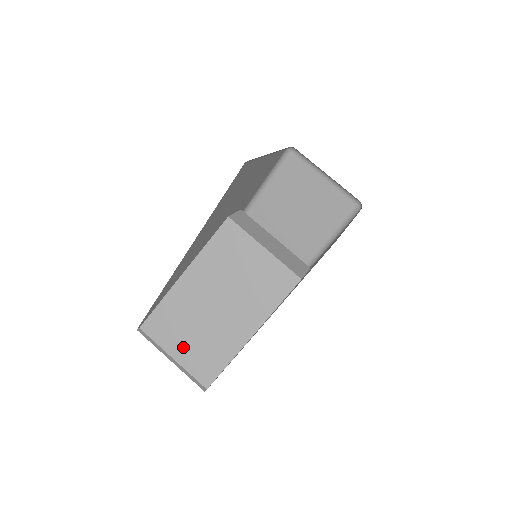
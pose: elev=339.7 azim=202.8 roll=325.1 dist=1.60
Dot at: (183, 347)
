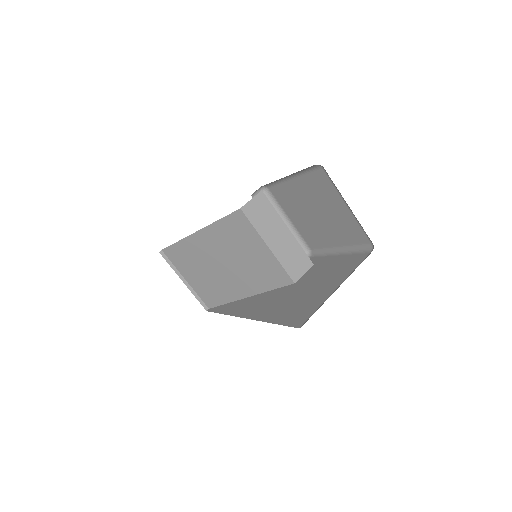
Dot at: (194, 277)
